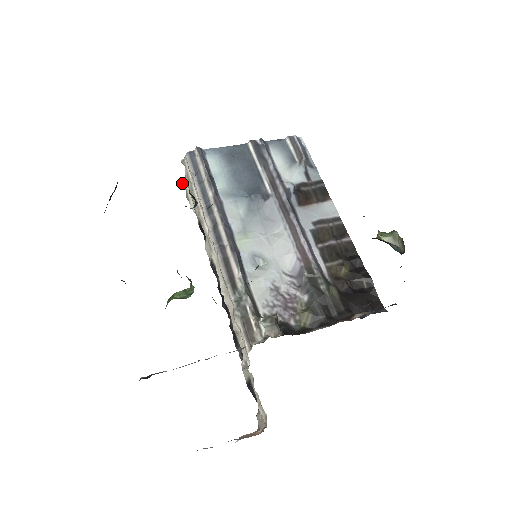
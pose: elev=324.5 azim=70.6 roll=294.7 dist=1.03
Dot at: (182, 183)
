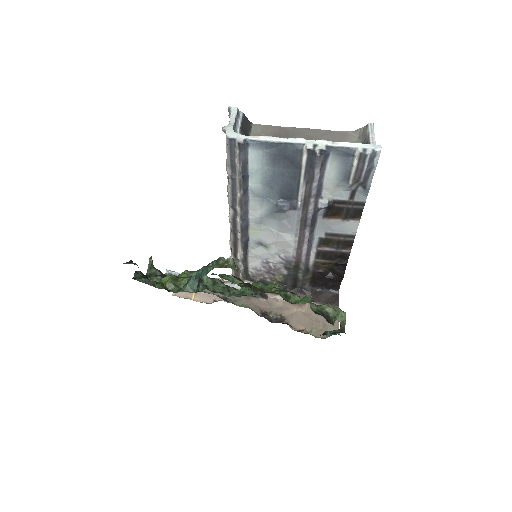
Dot at: (228, 110)
